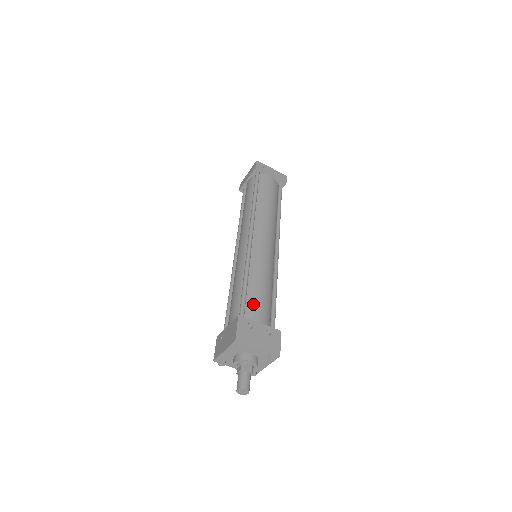
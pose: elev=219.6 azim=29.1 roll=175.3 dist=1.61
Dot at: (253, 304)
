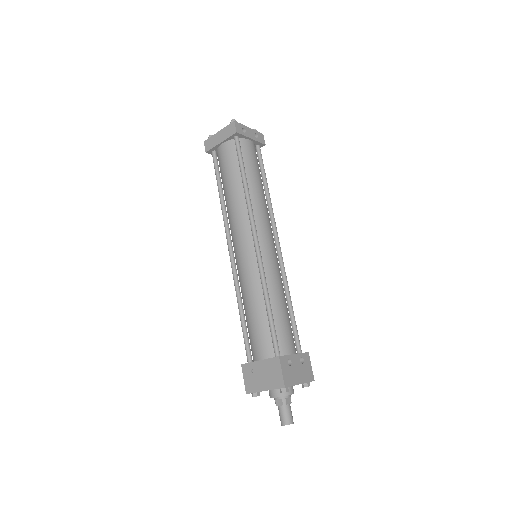
Dot at: (282, 332)
